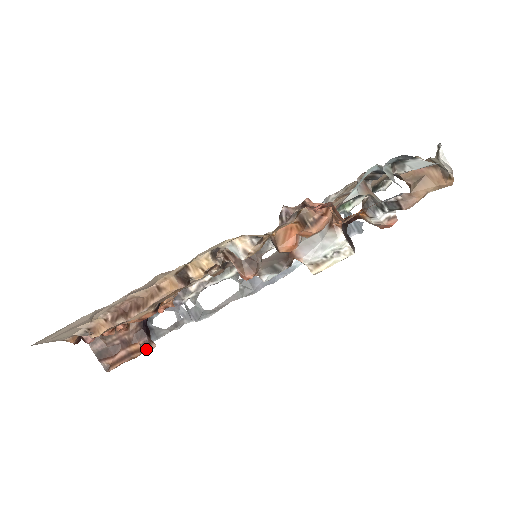
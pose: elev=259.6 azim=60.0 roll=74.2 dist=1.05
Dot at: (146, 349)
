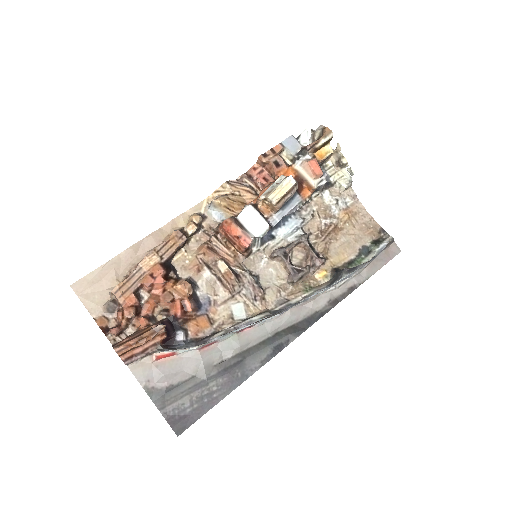
Dot at: (155, 327)
